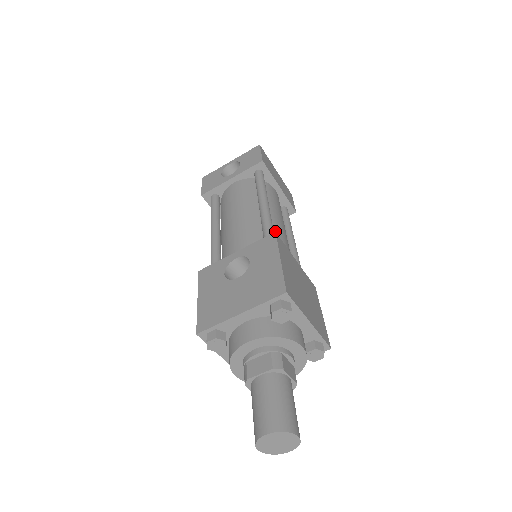
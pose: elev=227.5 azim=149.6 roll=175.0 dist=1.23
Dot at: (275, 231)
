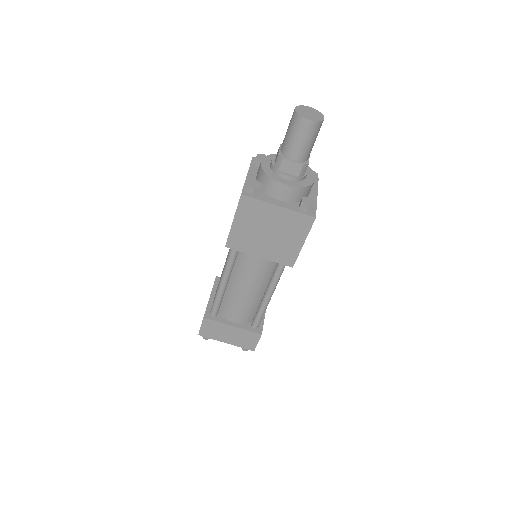
Dot at: occluded
